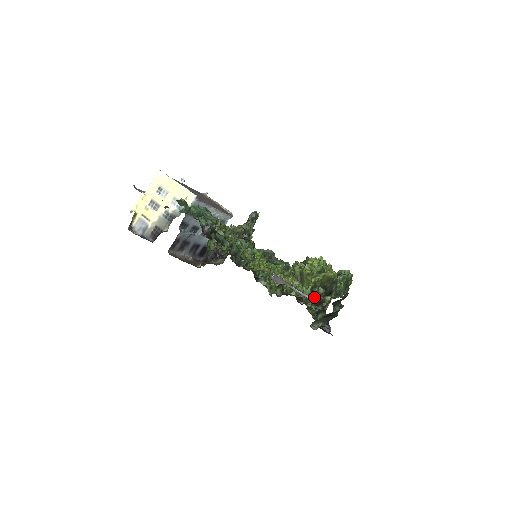
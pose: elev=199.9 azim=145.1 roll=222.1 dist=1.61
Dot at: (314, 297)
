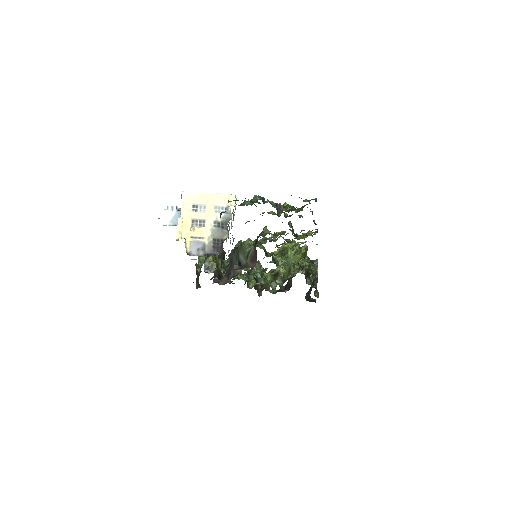
Dot at: (308, 269)
